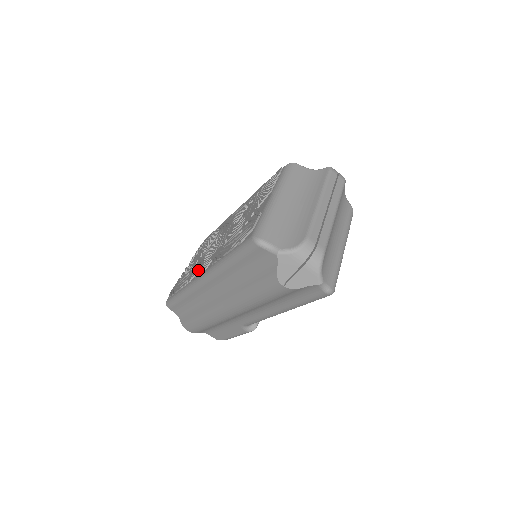
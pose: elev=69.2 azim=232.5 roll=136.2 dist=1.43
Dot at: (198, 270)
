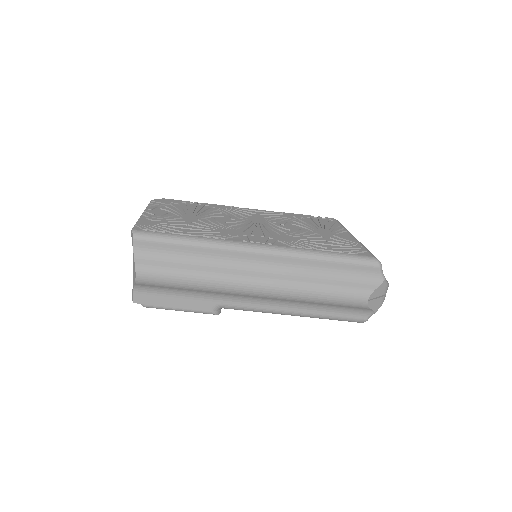
Dot at: (243, 236)
